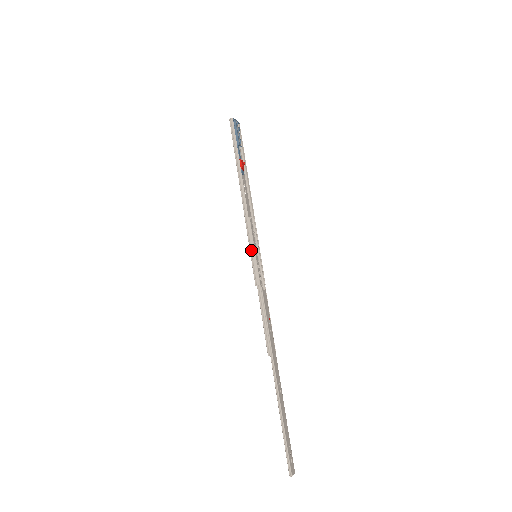
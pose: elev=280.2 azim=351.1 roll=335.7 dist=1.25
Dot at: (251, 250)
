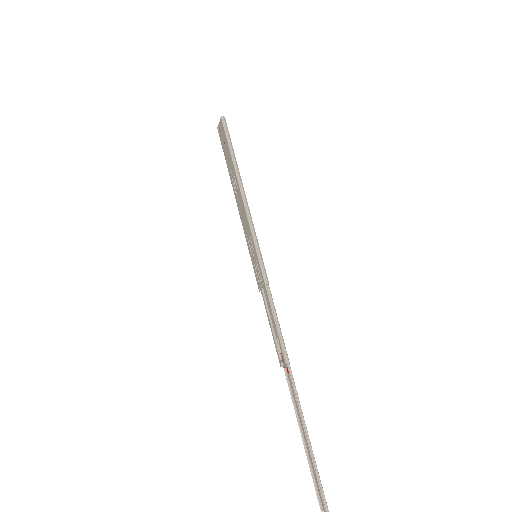
Dot at: (257, 246)
